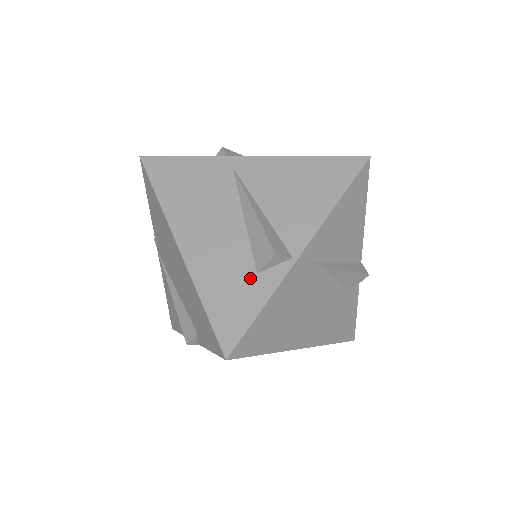
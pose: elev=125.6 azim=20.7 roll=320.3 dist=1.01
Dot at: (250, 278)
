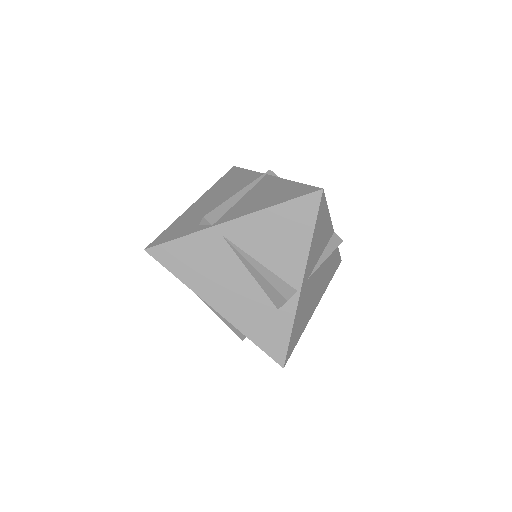
Dot at: (275, 314)
